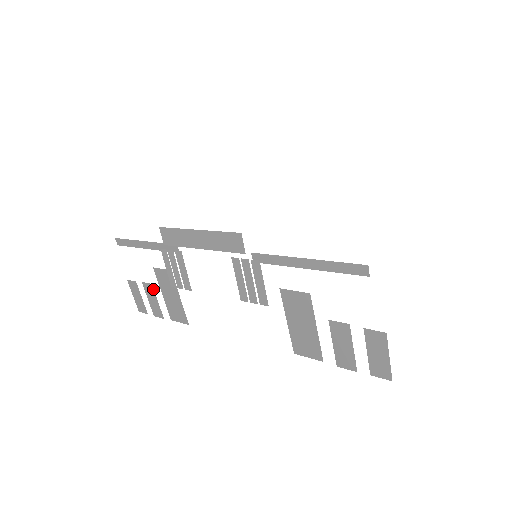
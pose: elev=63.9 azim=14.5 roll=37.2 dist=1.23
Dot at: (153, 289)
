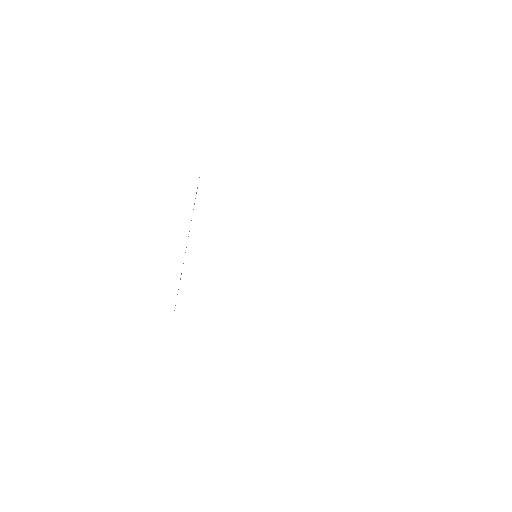
Dot at: occluded
